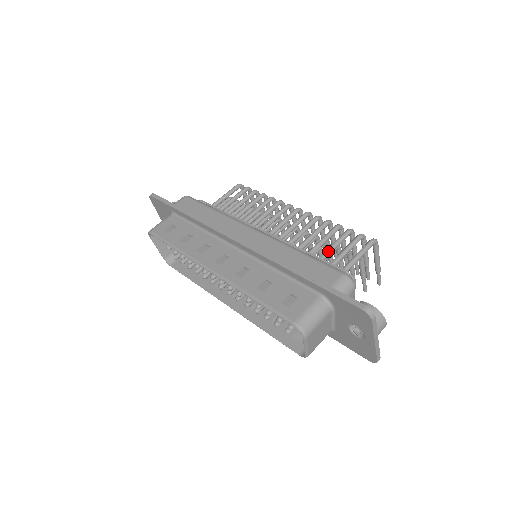
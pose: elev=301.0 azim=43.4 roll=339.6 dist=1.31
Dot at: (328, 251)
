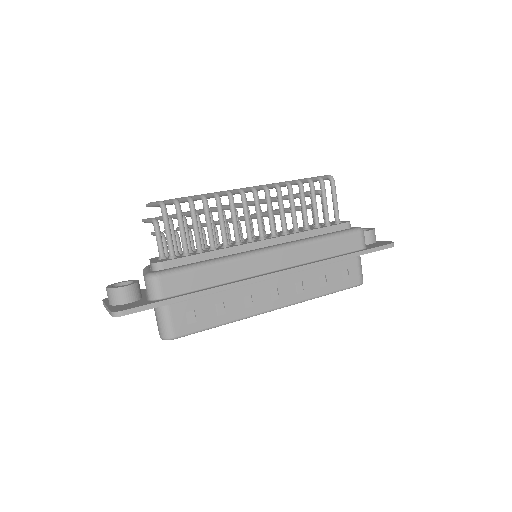
Dot at: occluded
